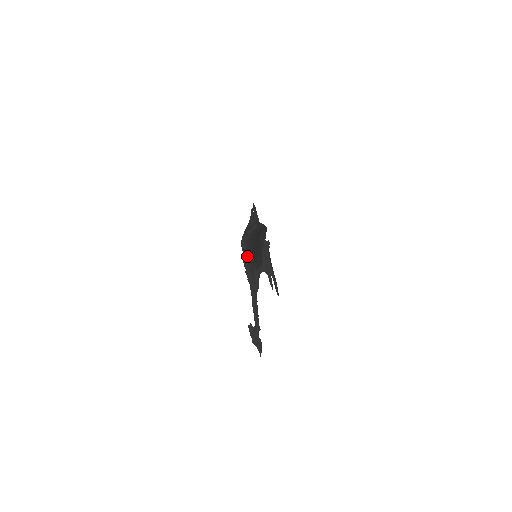
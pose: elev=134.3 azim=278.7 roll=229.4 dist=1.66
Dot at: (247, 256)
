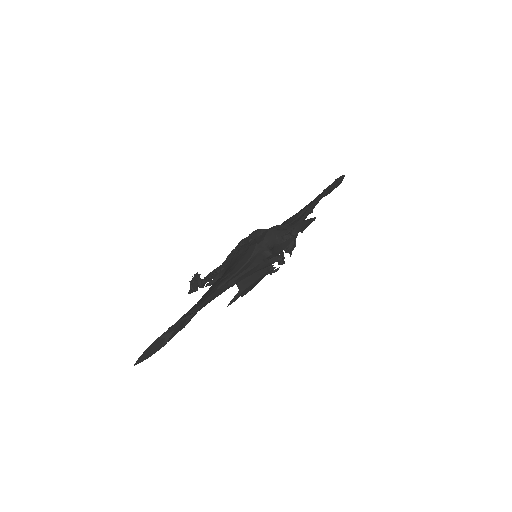
Dot at: (238, 252)
